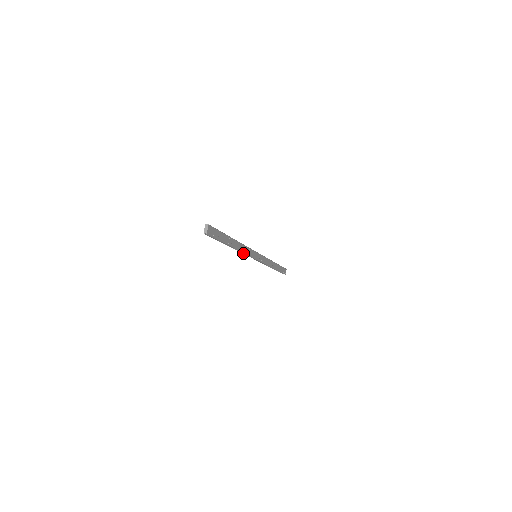
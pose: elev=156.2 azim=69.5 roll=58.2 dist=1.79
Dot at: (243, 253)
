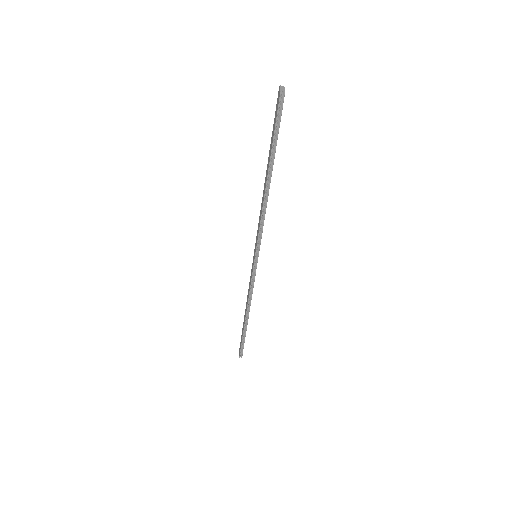
Dot at: (261, 220)
